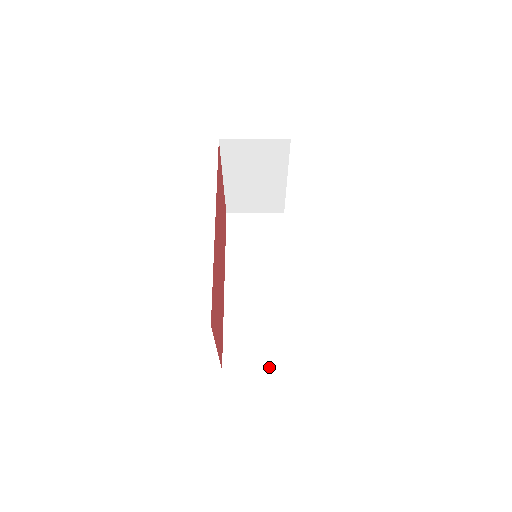
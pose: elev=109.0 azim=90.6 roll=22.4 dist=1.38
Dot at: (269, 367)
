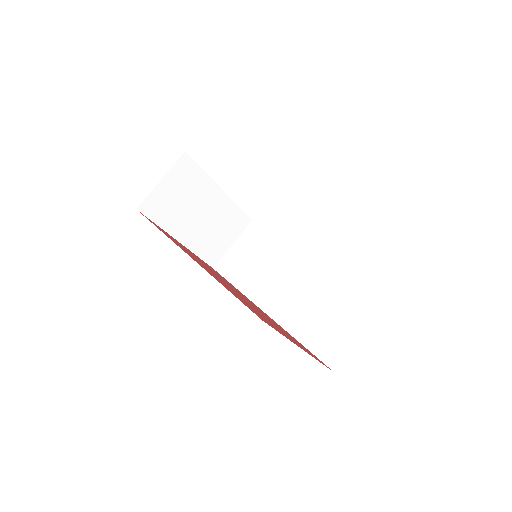
Dot at: (367, 327)
